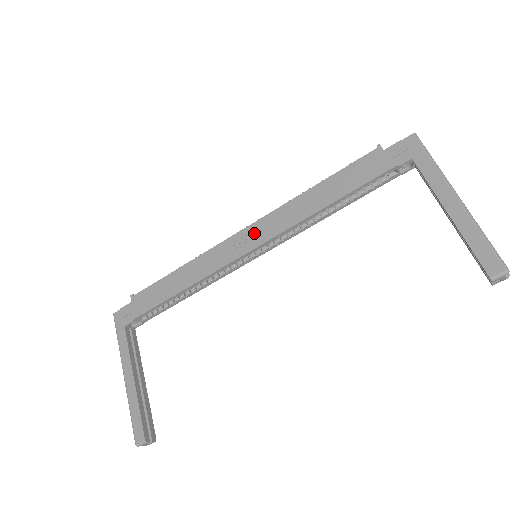
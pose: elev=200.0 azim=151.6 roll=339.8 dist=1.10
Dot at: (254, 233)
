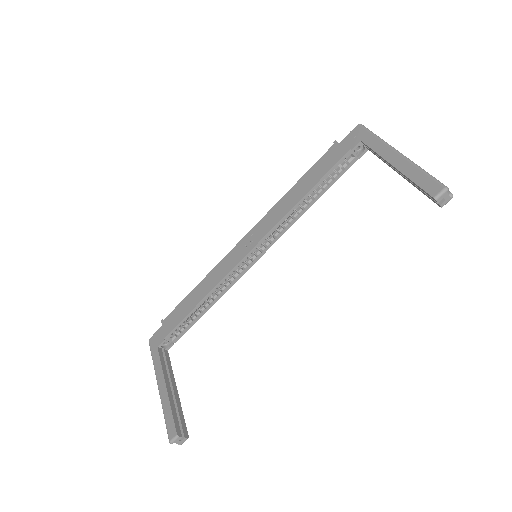
Dot at: (251, 237)
